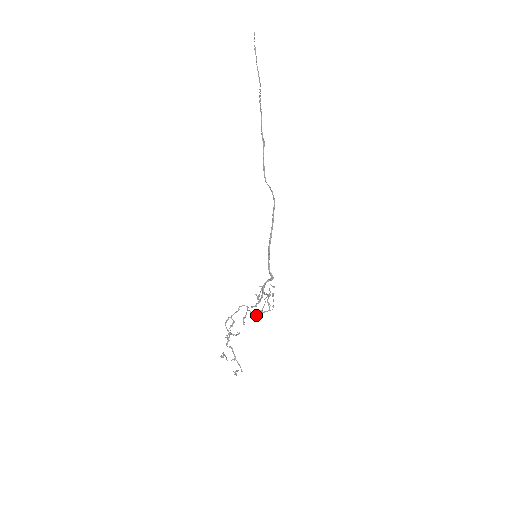
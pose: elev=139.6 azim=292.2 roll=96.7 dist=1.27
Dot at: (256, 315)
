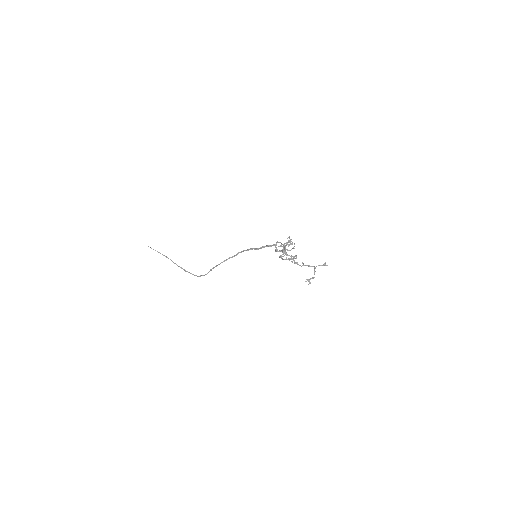
Dot at: occluded
